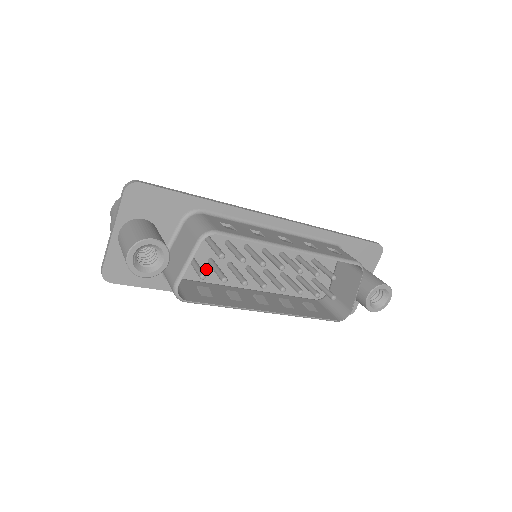
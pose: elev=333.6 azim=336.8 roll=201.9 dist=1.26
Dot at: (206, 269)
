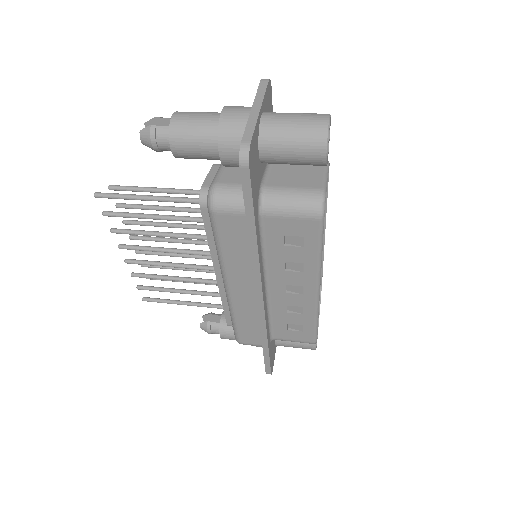
Dot at: occluded
